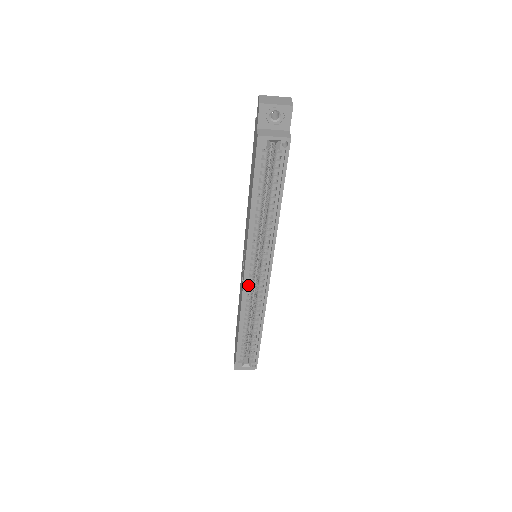
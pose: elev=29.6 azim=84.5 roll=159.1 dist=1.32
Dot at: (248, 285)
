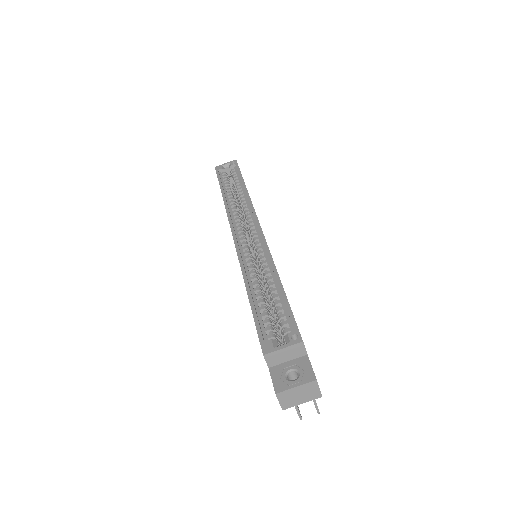
Dot at: (242, 245)
